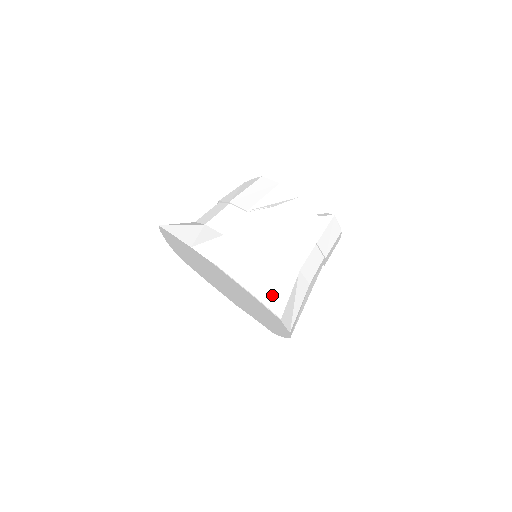
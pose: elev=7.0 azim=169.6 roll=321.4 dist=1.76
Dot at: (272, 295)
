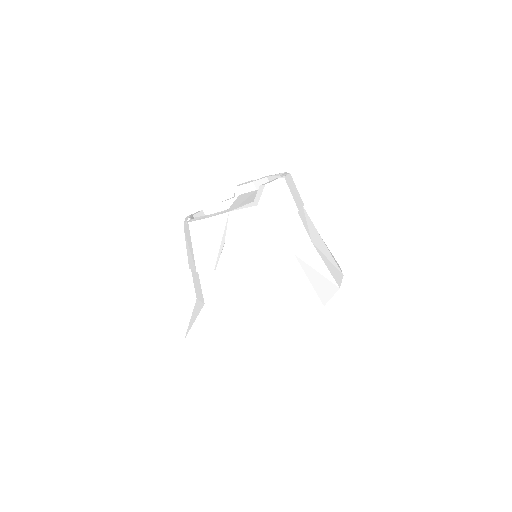
Dot at: (300, 302)
